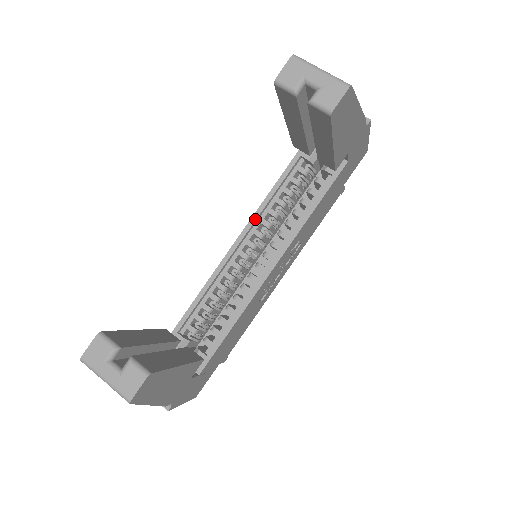
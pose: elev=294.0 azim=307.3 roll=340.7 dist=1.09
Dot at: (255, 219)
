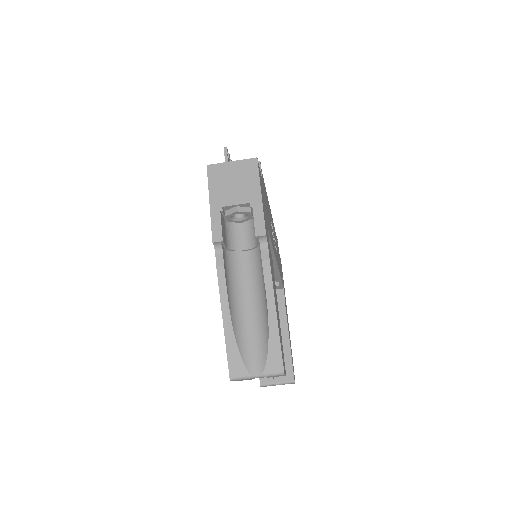
Dot at: occluded
